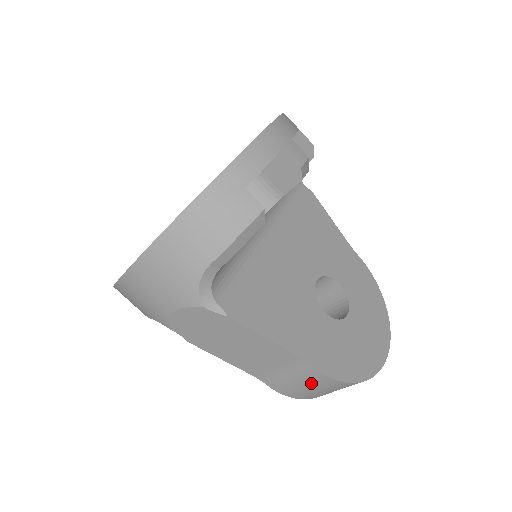
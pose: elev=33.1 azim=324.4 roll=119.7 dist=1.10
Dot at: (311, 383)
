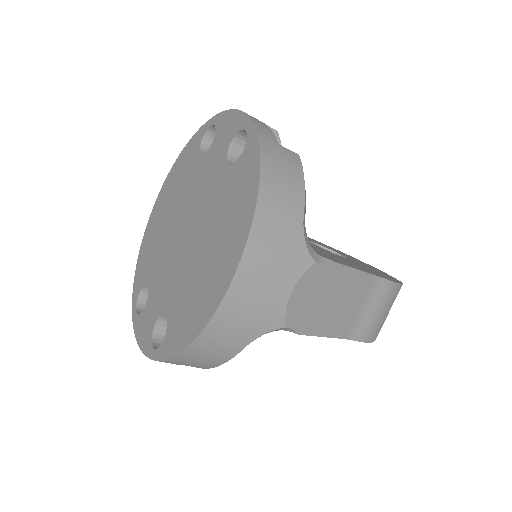
Dot at: (386, 304)
